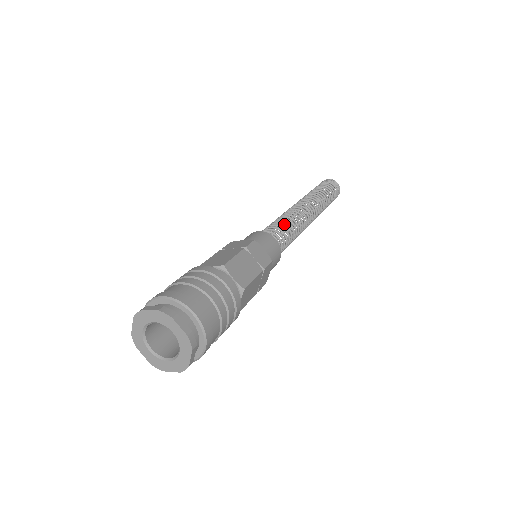
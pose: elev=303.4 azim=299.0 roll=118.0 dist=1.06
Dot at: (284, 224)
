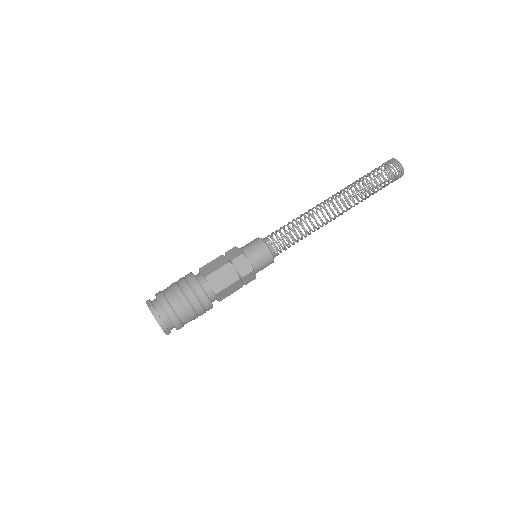
Dot at: (291, 229)
